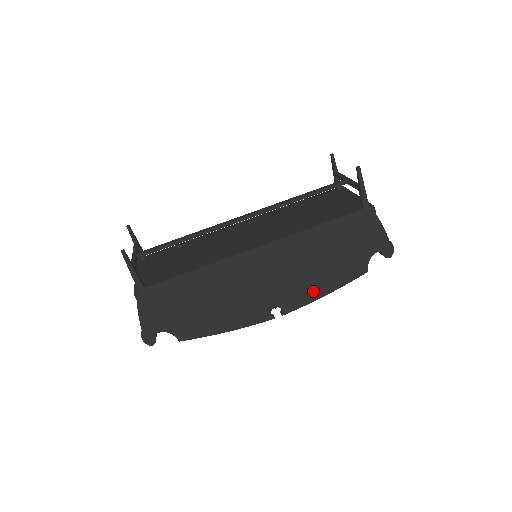
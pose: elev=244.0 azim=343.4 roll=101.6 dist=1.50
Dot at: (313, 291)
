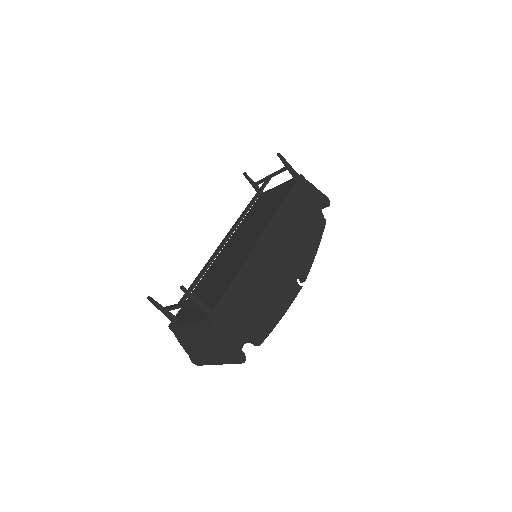
Dot at: (309, 252)
